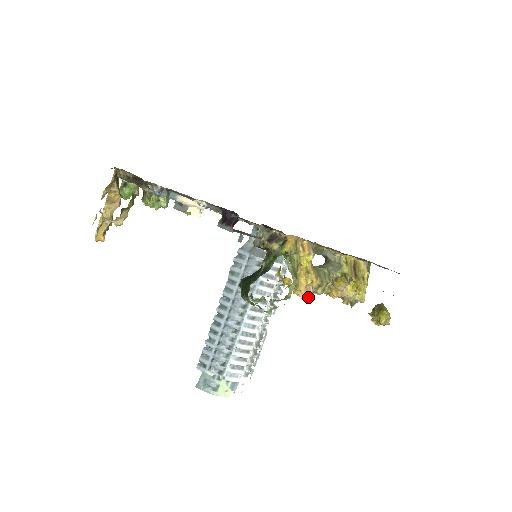
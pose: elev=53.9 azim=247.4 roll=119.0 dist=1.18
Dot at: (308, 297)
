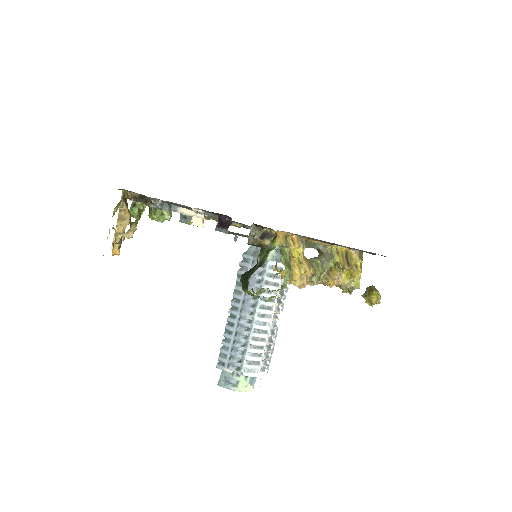
Dot at: (304, 286)
